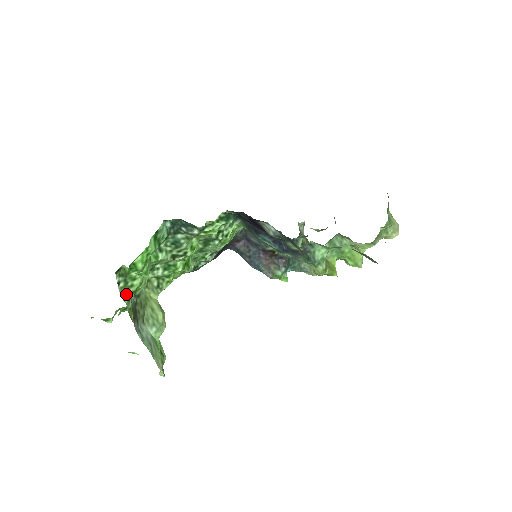
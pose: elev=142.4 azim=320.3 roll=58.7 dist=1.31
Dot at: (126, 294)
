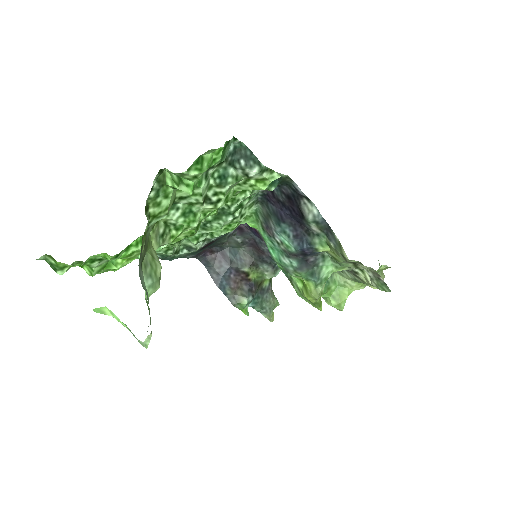
Dot at: (148, 212)
